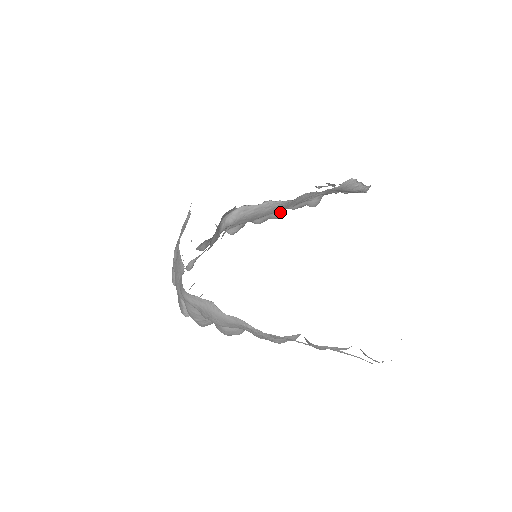
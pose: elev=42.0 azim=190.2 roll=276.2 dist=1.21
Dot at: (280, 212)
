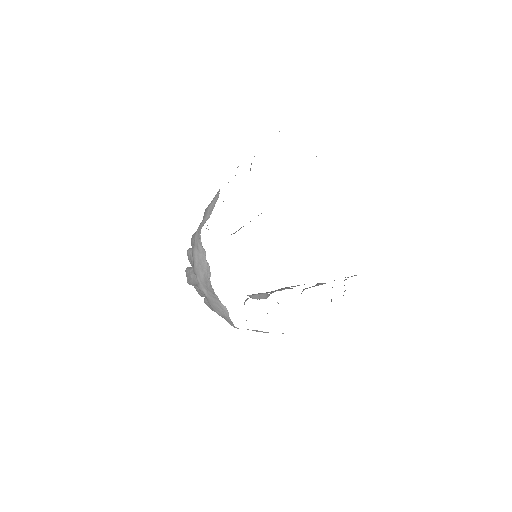
Dot at: occluded
